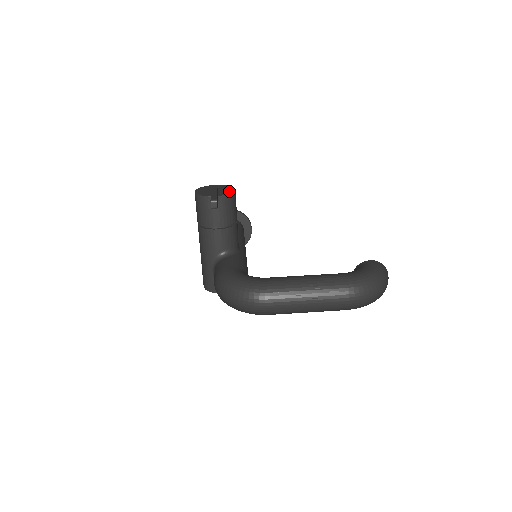
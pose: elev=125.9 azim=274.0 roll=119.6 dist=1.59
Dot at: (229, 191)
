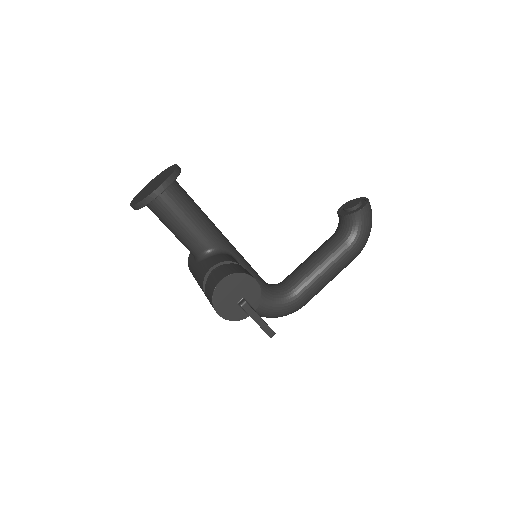
Dot at: (255, 291)
